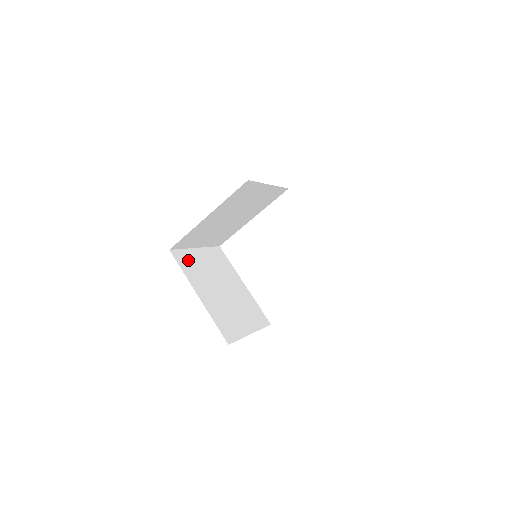
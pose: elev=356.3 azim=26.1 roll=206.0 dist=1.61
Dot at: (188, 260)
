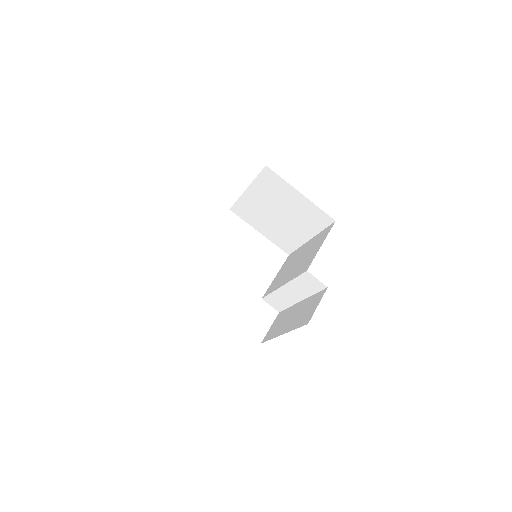
Dot at: occluded
